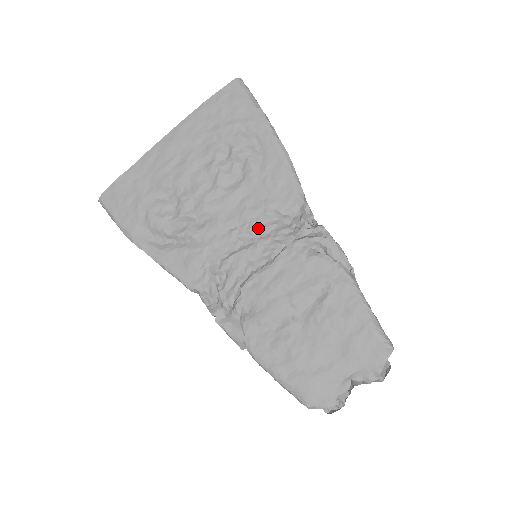
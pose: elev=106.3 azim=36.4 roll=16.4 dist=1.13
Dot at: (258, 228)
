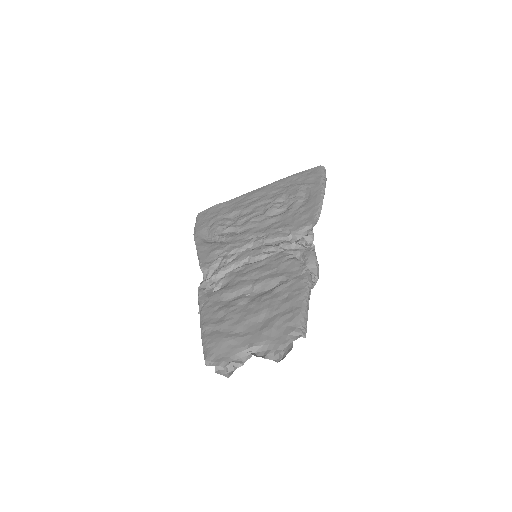
Dot at: (270, 239)
